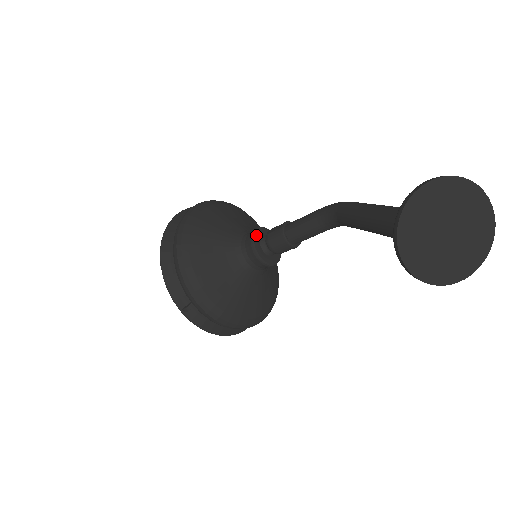
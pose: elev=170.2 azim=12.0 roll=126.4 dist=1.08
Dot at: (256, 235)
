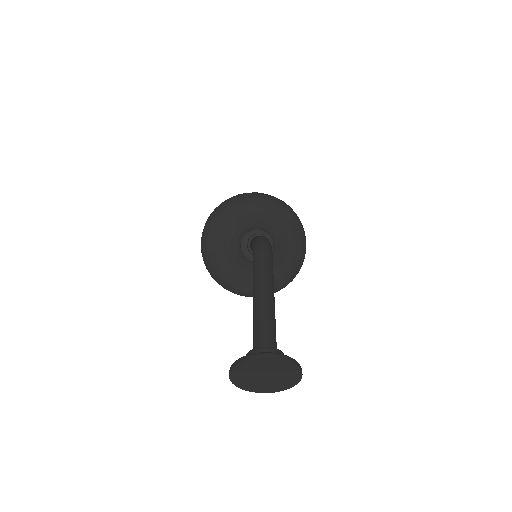
Dot at: (243, 248)
